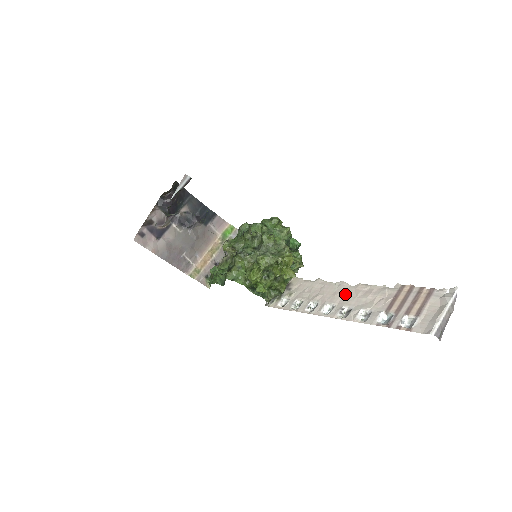
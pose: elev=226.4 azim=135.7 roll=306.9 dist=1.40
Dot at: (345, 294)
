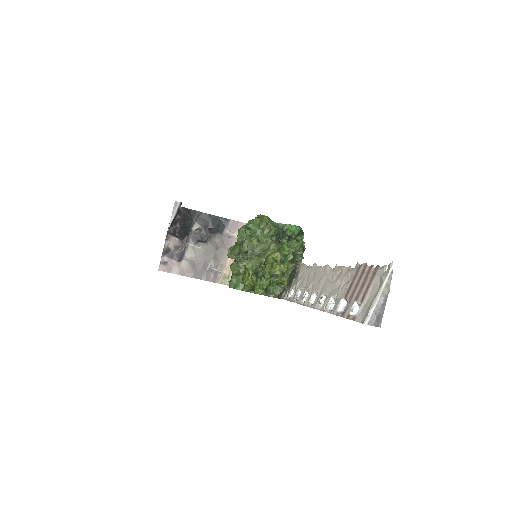
Dot at: (326, 280)
